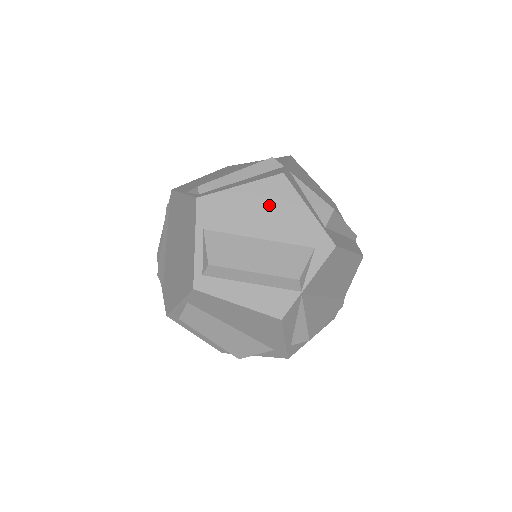
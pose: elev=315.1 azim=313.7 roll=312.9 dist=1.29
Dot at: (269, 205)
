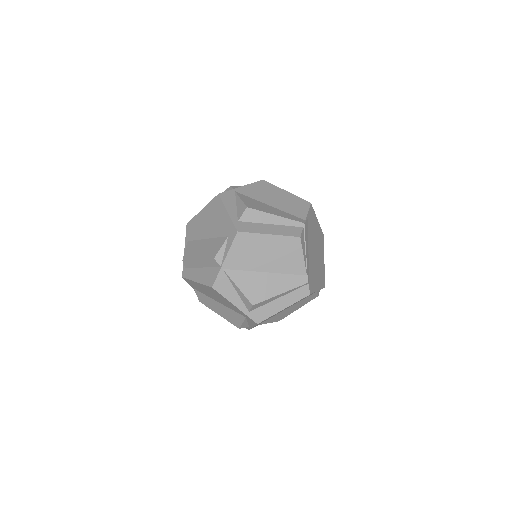
Dot at: (212, 216)
